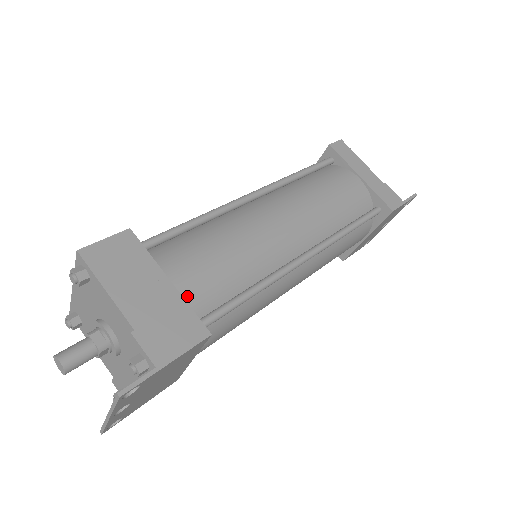
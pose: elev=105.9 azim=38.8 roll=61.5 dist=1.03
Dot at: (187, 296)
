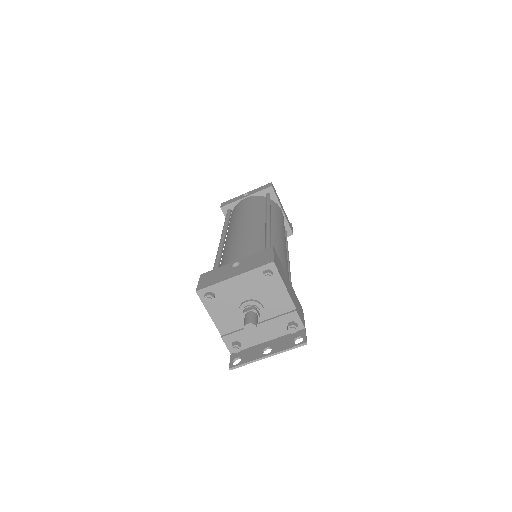
Dot at: occluded
